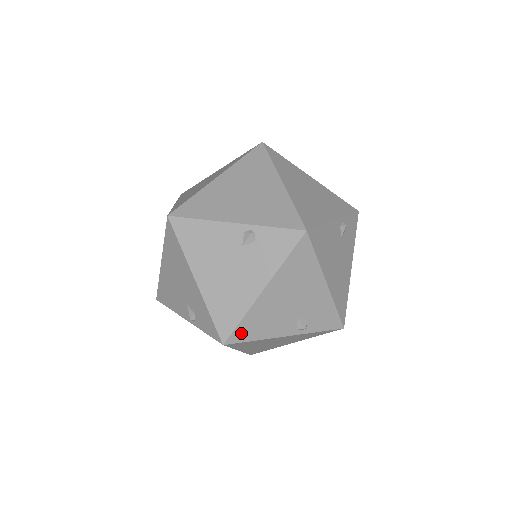
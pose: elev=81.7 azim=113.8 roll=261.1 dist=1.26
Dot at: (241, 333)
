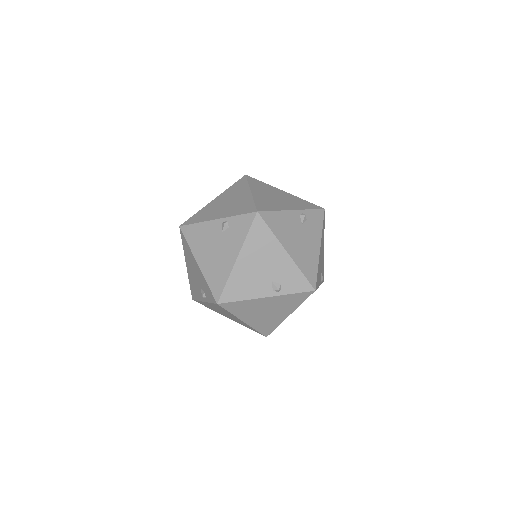
Dot at: (229, 294)
